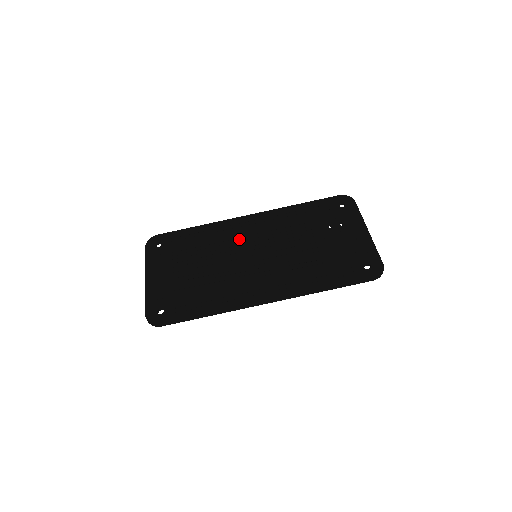
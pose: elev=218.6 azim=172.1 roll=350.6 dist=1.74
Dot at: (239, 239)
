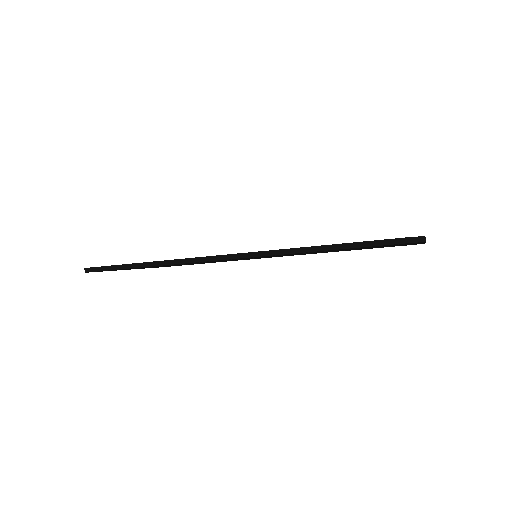
Dot at: occluded
